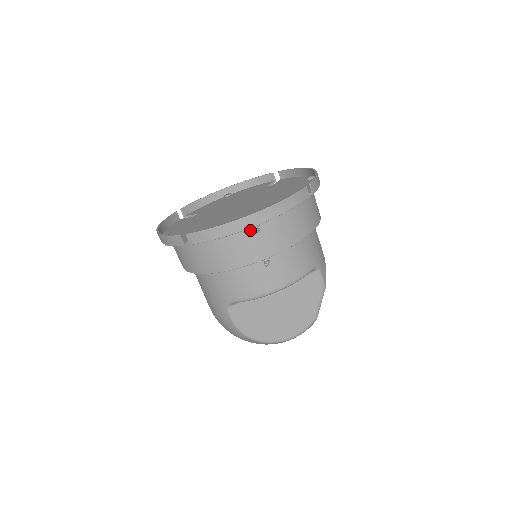
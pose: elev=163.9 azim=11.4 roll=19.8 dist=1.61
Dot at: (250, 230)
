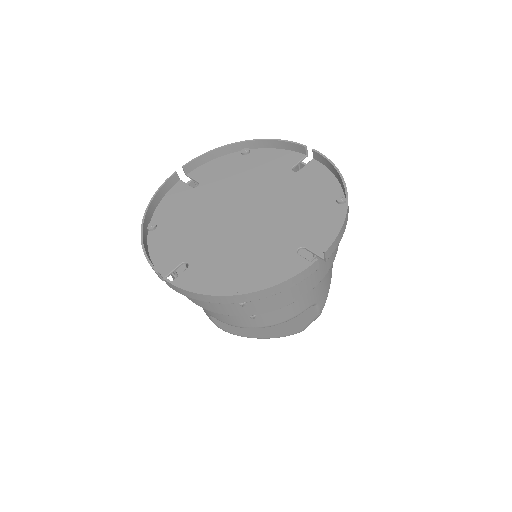
Dot at: occluded
